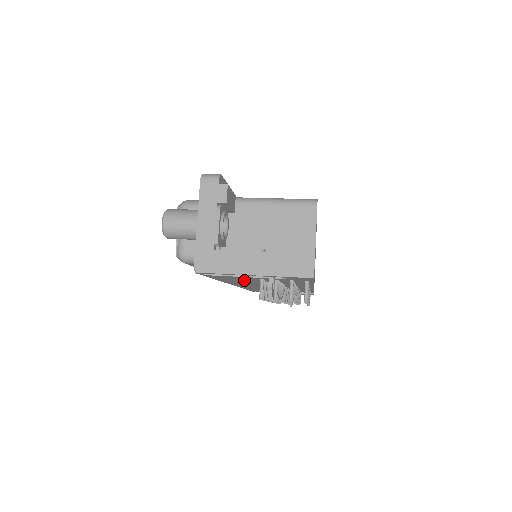
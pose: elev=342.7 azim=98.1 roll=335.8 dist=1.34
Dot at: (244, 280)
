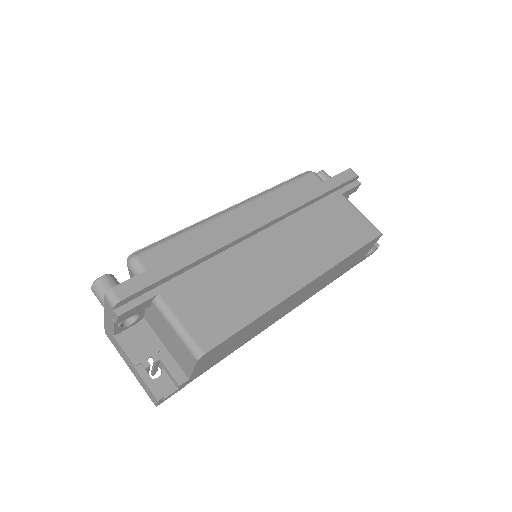
Dot at: occluded
